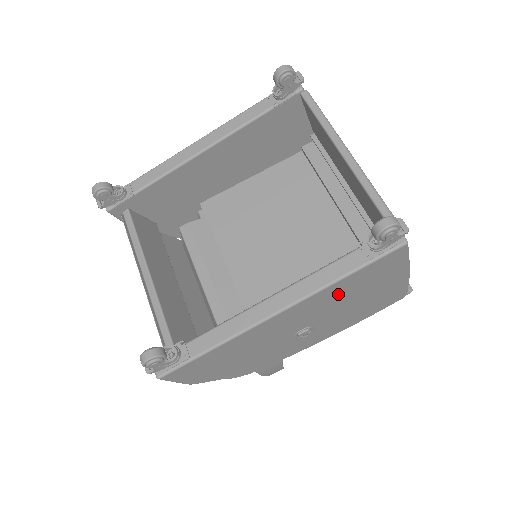
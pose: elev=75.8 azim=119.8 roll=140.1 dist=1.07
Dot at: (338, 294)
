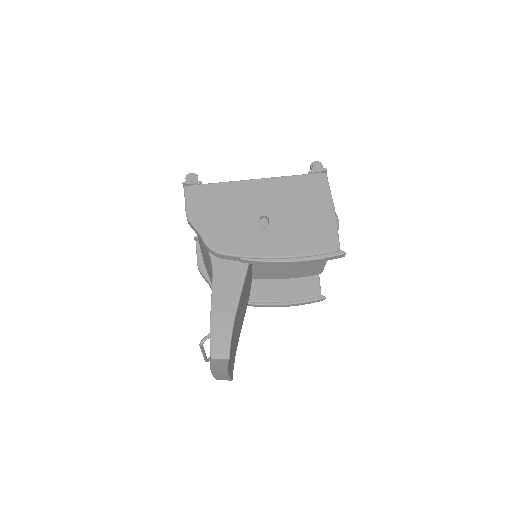
Dot at: (289, 191)
